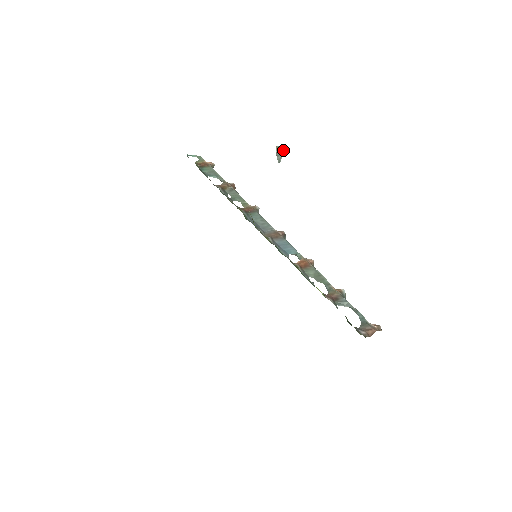
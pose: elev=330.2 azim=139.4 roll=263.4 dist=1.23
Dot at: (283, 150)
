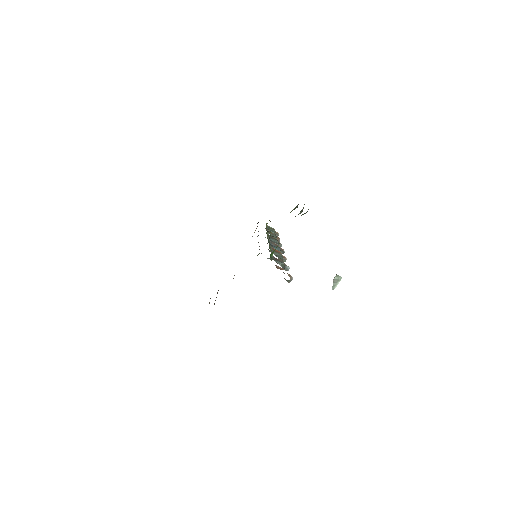
Dot at: (340, 280)
